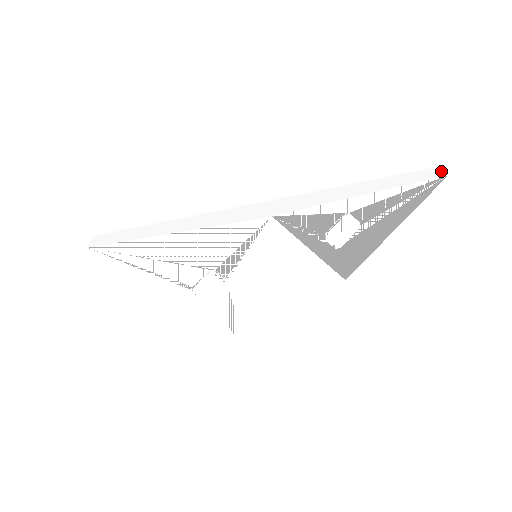
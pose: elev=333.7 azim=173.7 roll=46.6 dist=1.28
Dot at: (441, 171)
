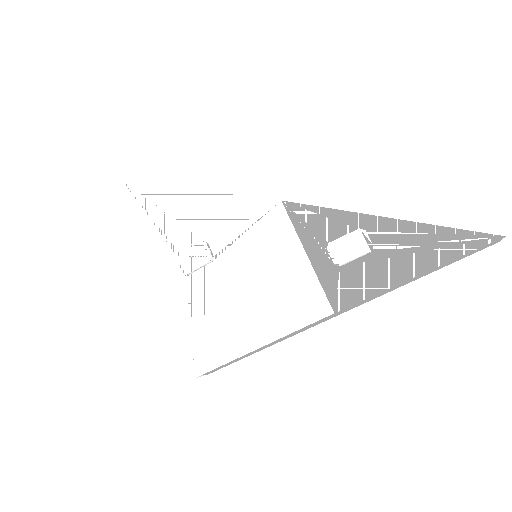
Dot at: (501, 238)
